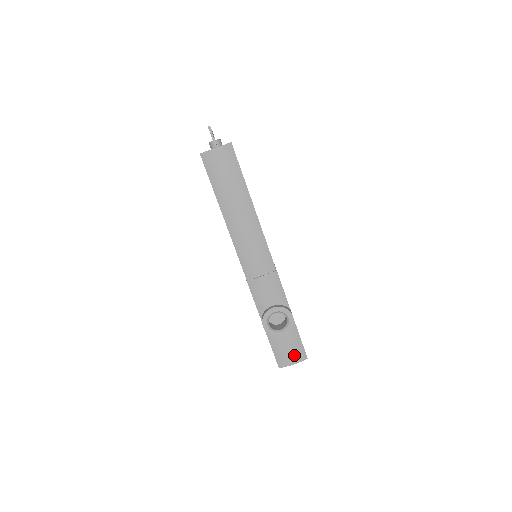
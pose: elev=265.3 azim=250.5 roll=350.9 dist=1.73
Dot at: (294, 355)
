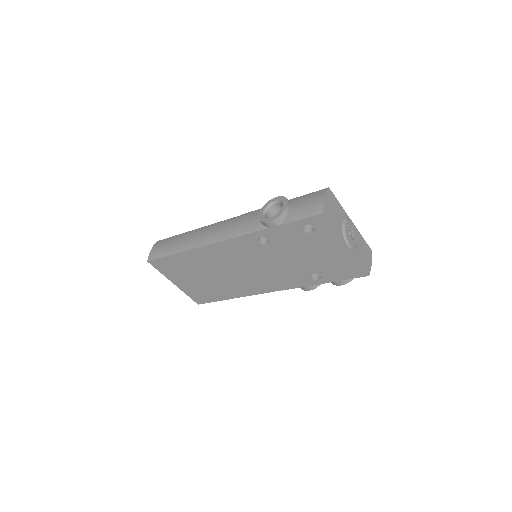
Dot at: (316, 198)
